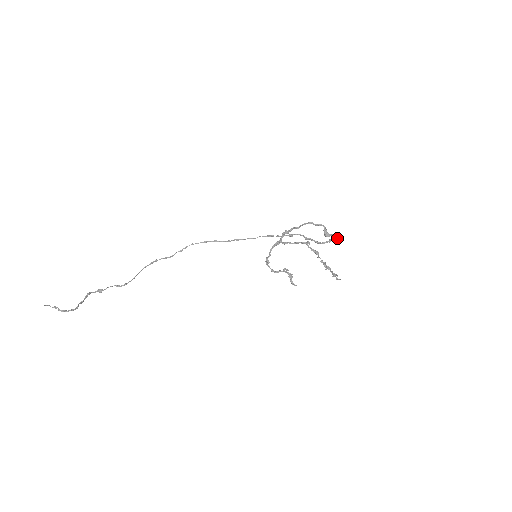
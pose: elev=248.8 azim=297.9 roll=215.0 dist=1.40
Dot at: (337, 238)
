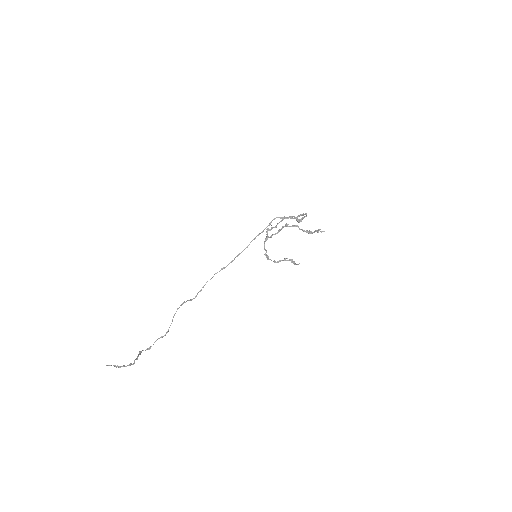
Dot at: (306, 214)
